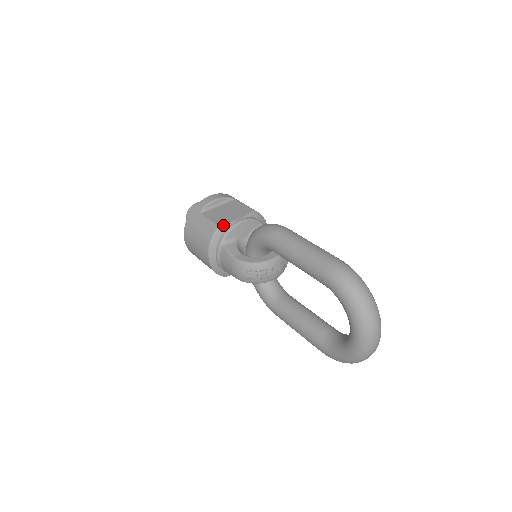
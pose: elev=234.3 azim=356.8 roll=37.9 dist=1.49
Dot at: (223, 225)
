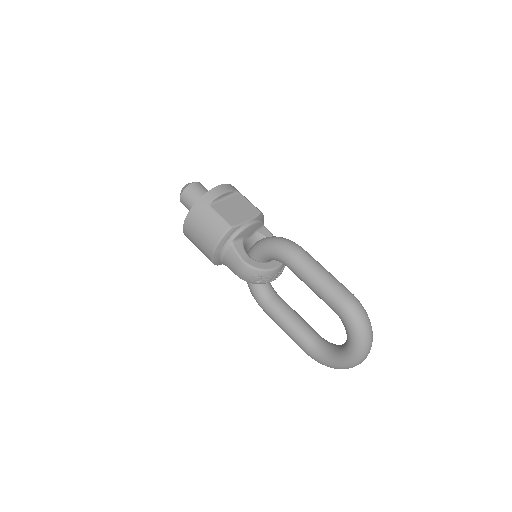
Dot at: (235, 226)
